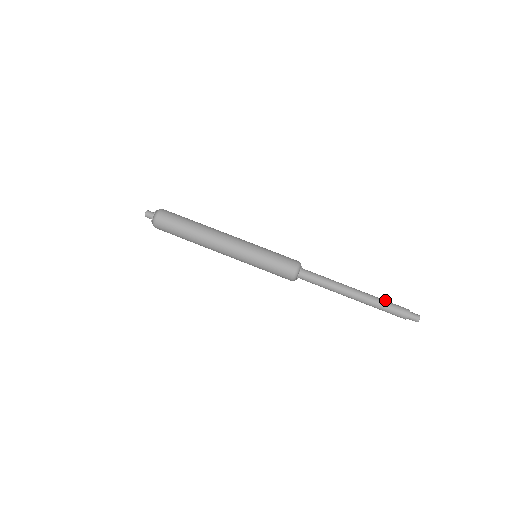
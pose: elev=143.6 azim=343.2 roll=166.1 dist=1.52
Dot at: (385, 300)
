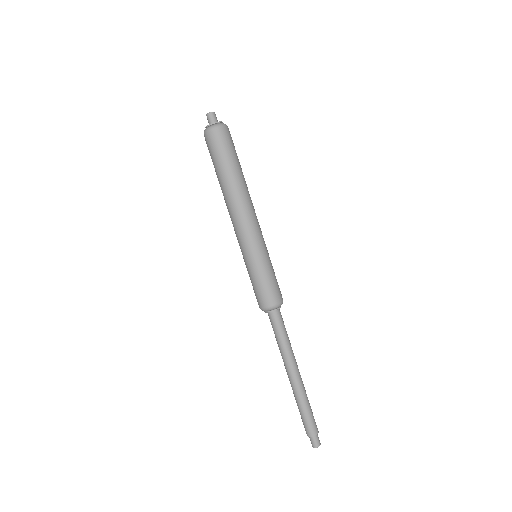
Dot at: (309, 407)
